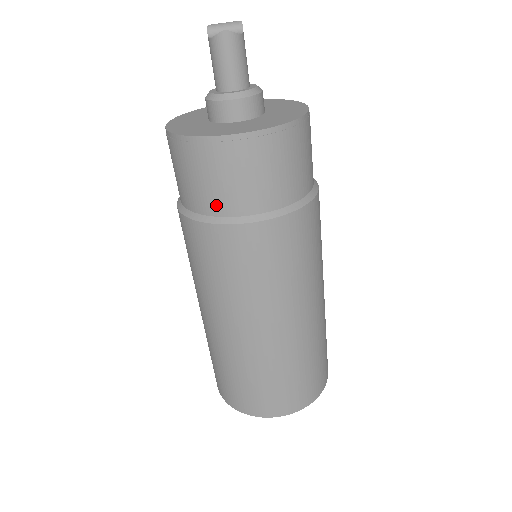
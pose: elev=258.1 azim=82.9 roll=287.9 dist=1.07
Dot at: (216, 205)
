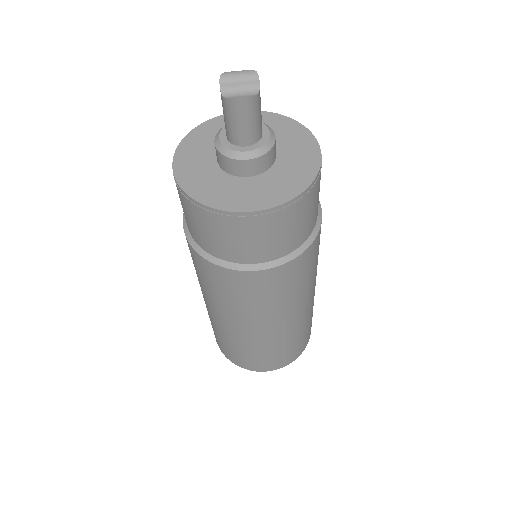
Dot at: (227, 254)
